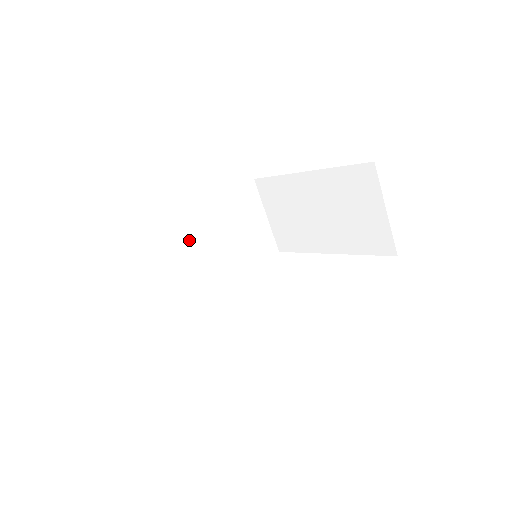
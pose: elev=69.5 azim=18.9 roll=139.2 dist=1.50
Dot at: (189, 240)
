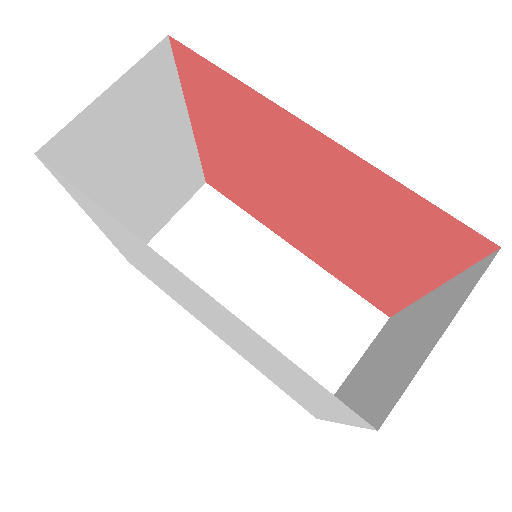
Dot at: (260, 259)
